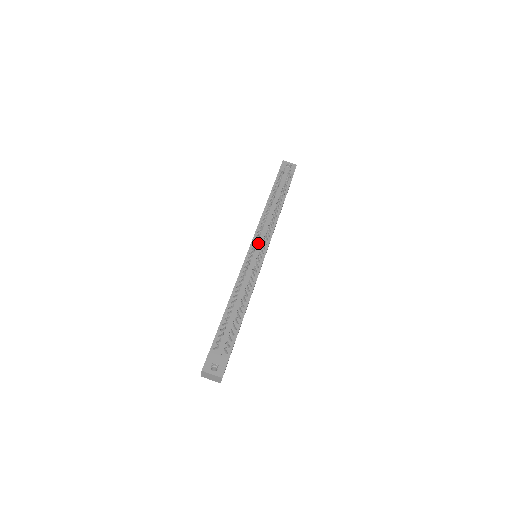
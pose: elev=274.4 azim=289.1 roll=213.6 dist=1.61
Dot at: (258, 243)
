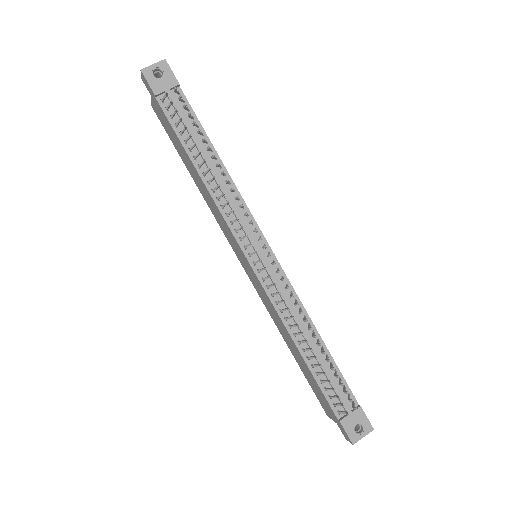
Dot at: (253, 248)
